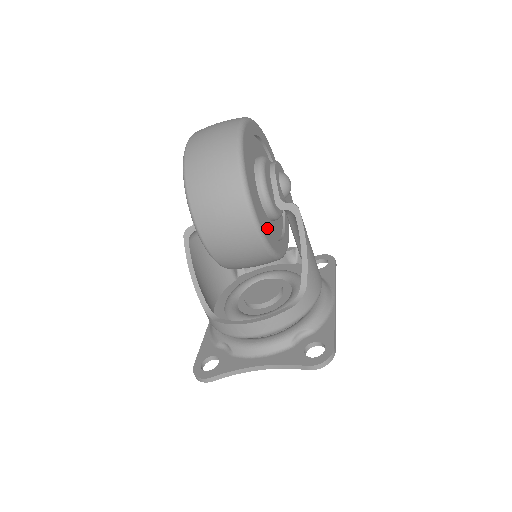
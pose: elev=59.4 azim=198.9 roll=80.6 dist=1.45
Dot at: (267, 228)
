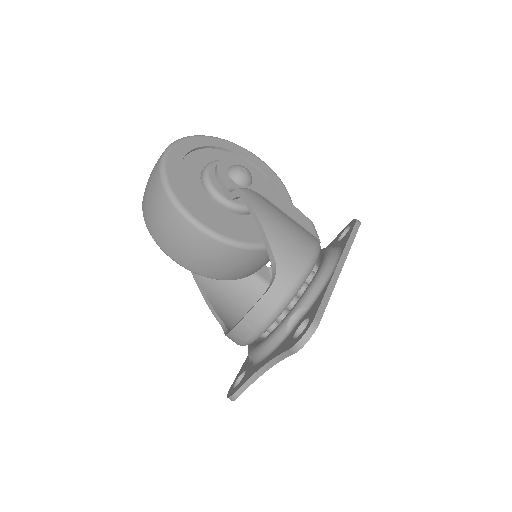
Dot at: (224, 224)
